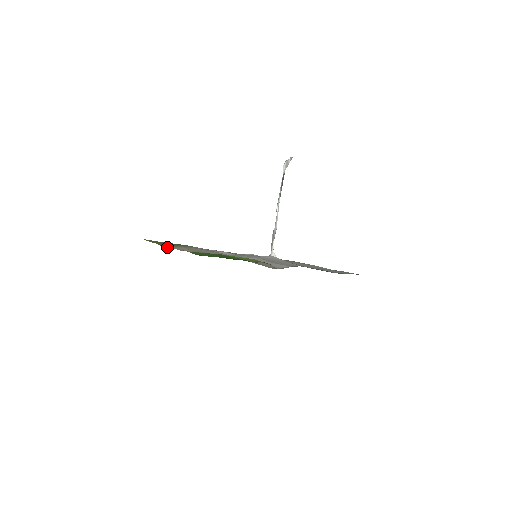
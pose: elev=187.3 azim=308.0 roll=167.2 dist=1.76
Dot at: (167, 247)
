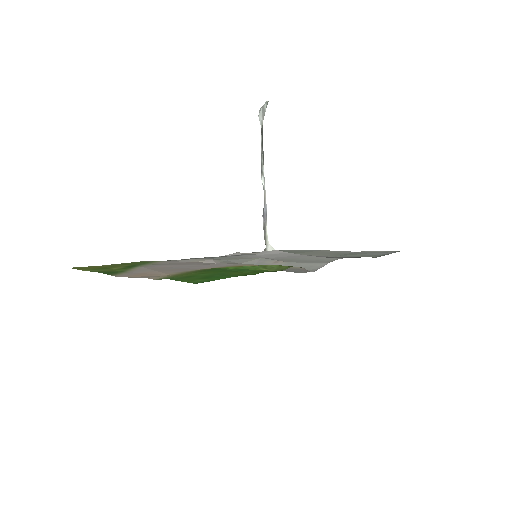
Dot at: (121, 275)
